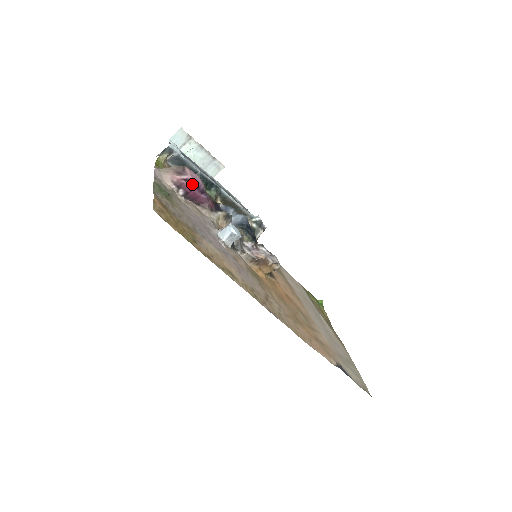
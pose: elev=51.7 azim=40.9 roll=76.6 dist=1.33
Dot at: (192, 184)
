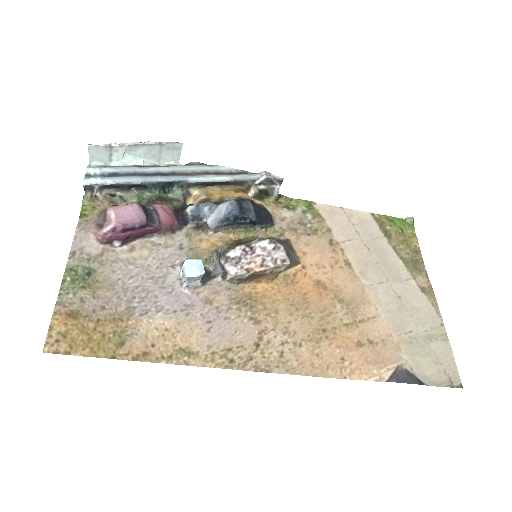
Dot at: (121, 231)
